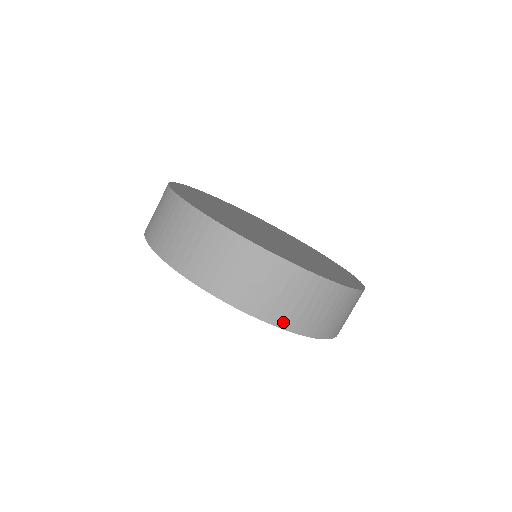
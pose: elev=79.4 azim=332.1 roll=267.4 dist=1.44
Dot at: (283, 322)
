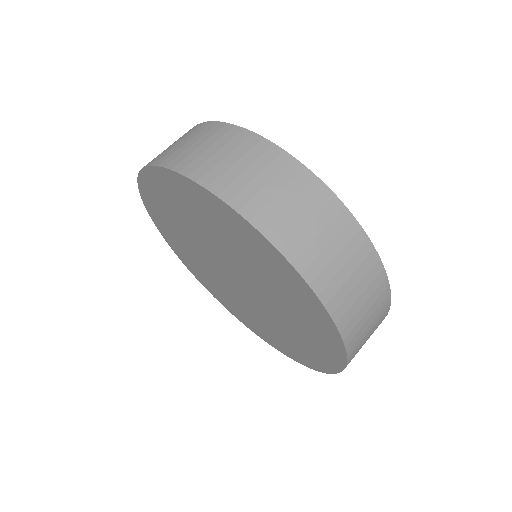
Dot at: (262, 222)
